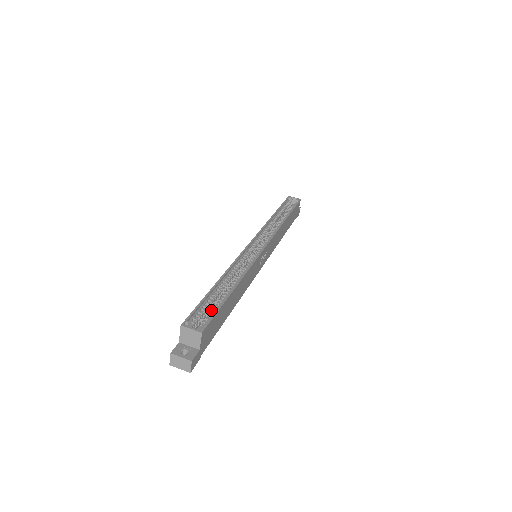
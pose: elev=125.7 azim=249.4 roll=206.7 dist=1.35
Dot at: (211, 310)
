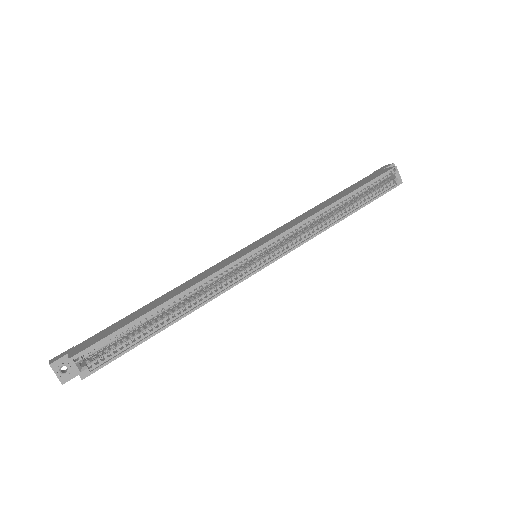
Dot at: (120, 345)
